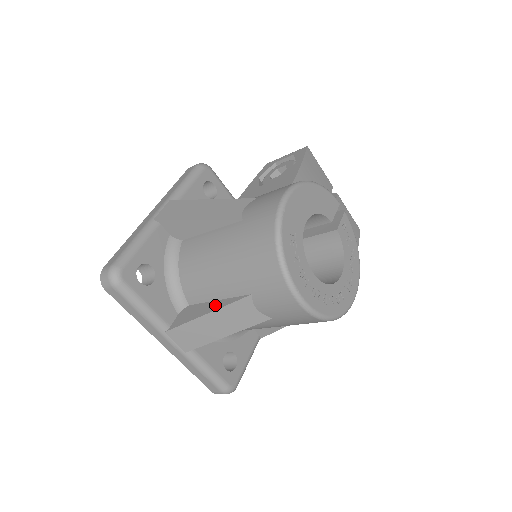
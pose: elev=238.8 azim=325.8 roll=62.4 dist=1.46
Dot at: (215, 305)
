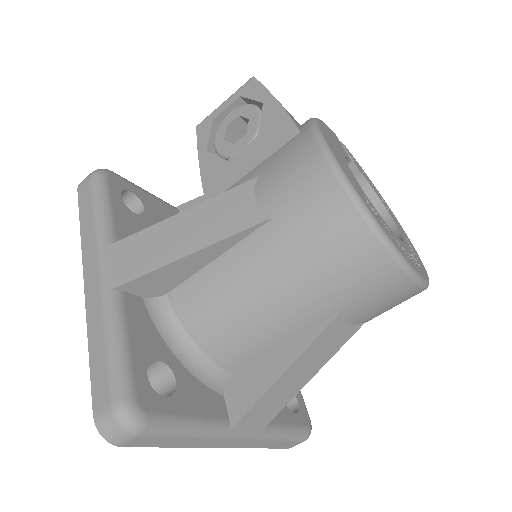
Dot at: (287, 353)
